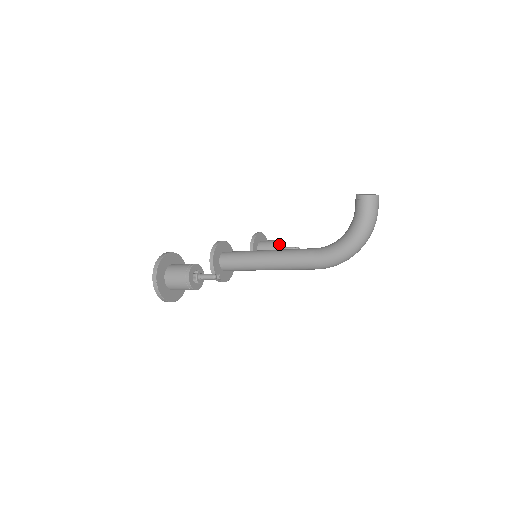
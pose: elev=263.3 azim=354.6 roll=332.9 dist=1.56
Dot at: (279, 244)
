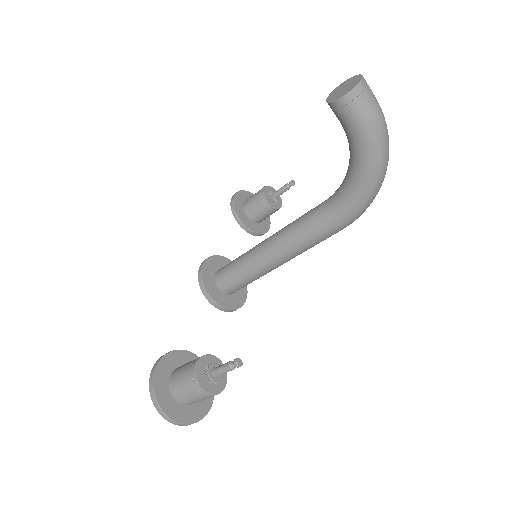
Dot at: (267, 193)
